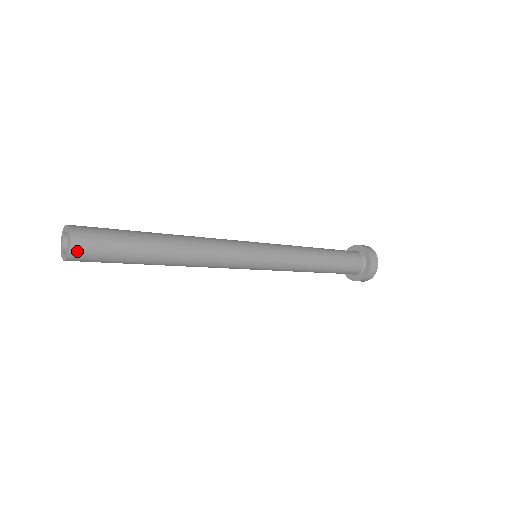
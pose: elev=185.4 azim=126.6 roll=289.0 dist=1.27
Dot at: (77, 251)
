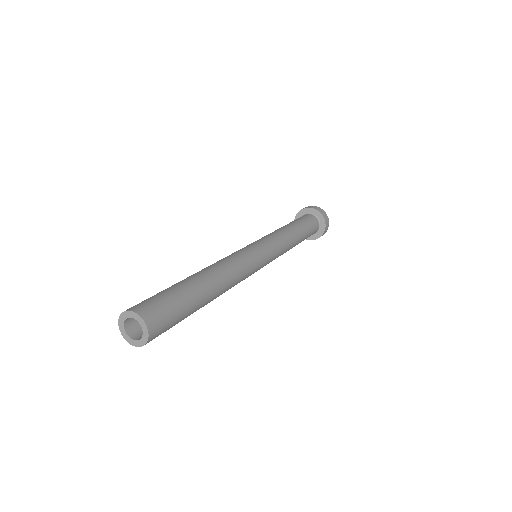
Dot at: (152, 323)
